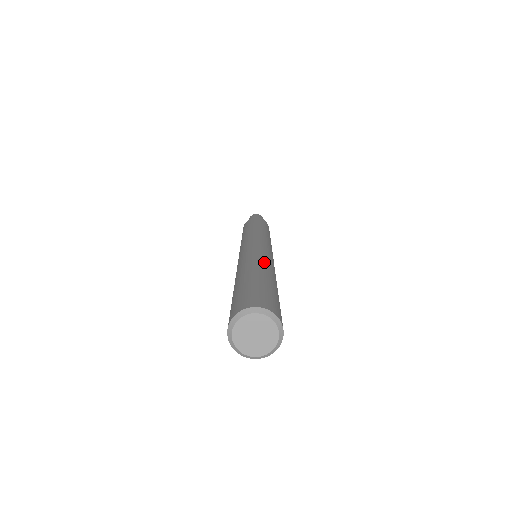
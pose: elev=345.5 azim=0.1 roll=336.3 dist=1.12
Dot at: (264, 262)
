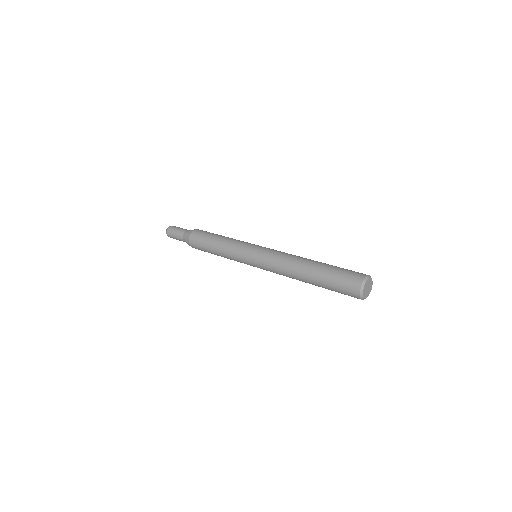
Dot at: (296, 261)
